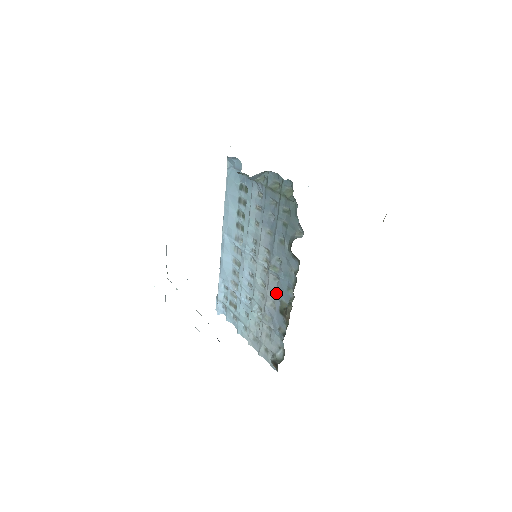
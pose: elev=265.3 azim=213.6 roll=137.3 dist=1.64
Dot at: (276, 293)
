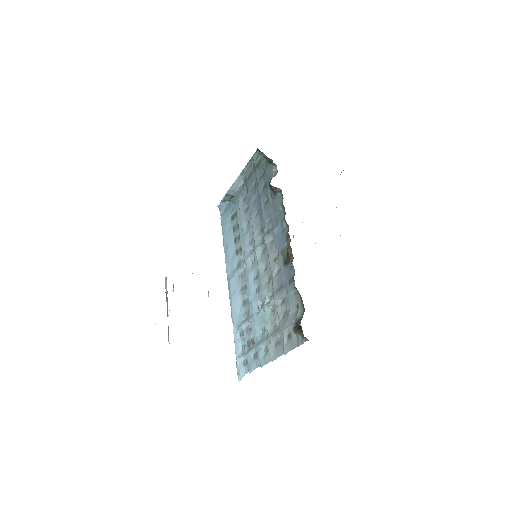
Dot at: (277, 254)
